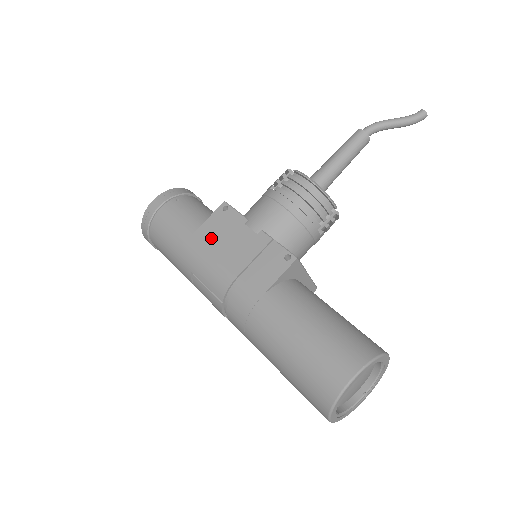
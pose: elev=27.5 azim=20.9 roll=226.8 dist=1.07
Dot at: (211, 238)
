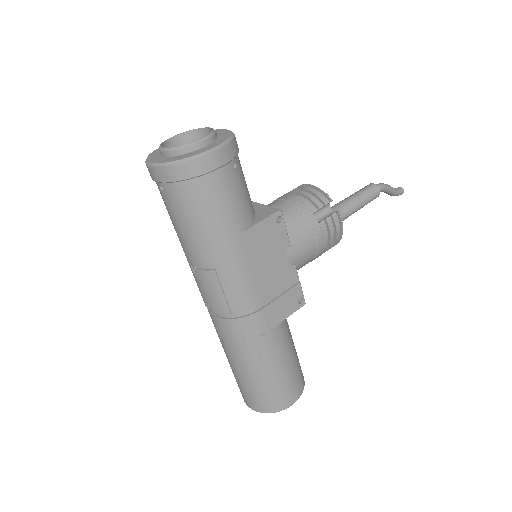
Dot at: (256, 249)
